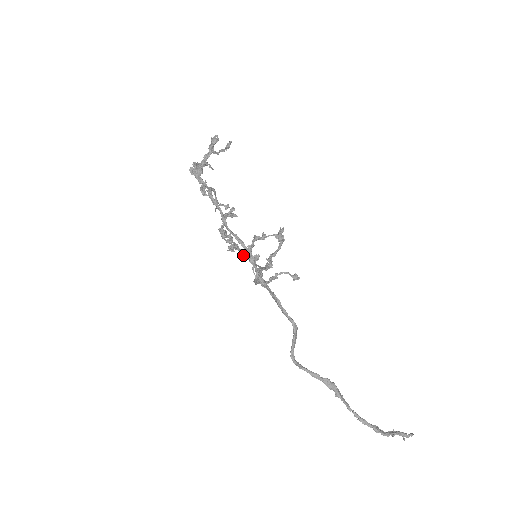
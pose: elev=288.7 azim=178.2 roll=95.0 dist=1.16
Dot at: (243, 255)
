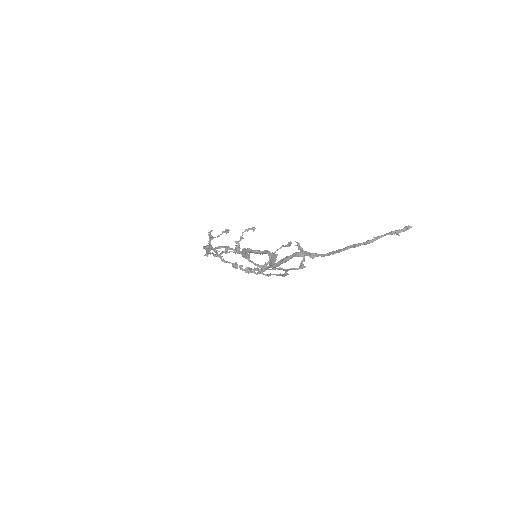
Dot at: occluded
